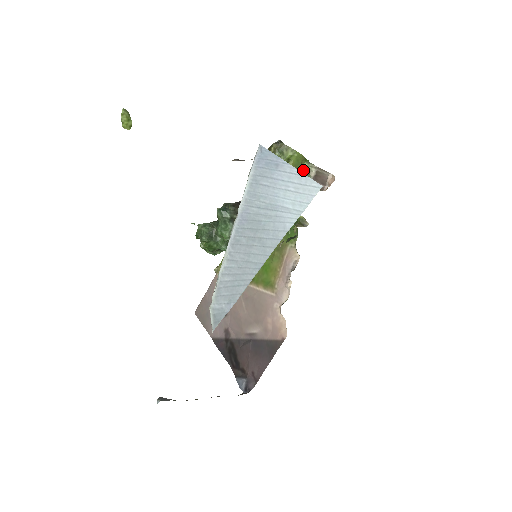
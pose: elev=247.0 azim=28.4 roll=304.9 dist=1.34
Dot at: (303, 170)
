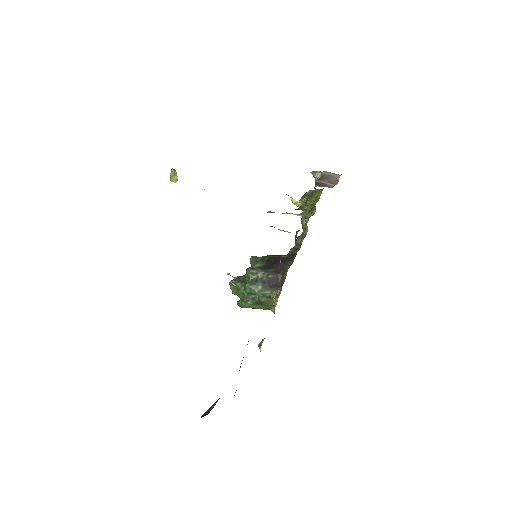
Dot at: occluded
